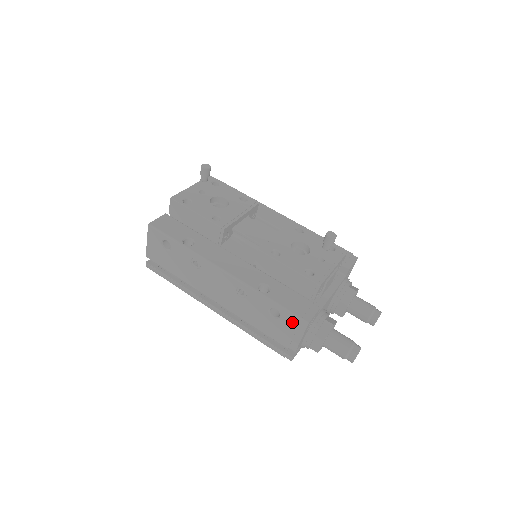
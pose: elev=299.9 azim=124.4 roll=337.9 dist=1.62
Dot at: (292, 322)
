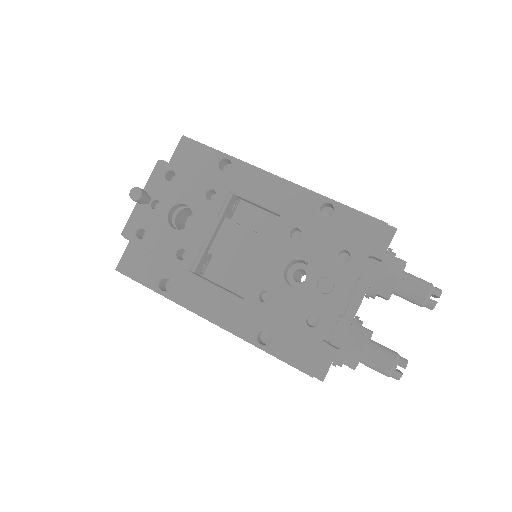
Dot at: occluded
